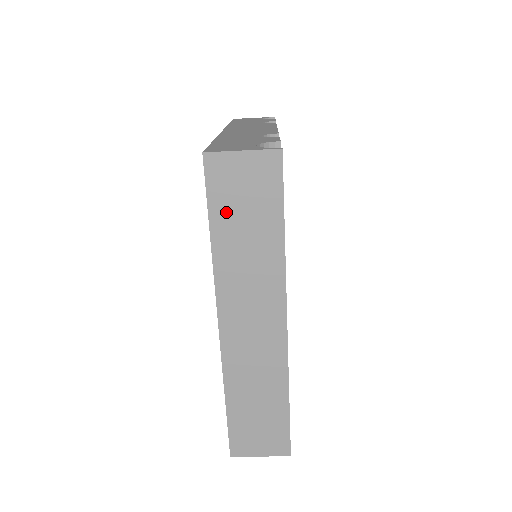
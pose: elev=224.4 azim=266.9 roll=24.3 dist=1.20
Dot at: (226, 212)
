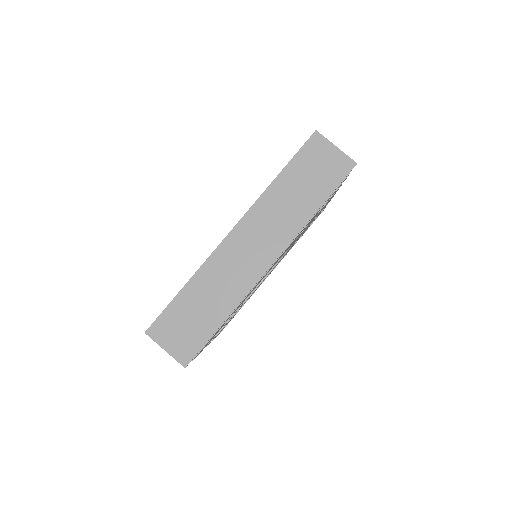
Dot at: (299, 170)
